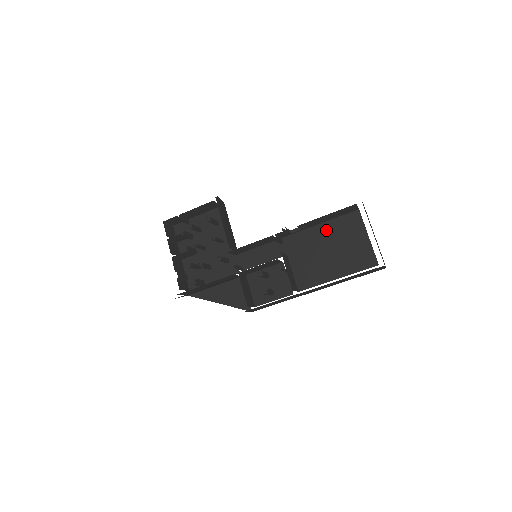
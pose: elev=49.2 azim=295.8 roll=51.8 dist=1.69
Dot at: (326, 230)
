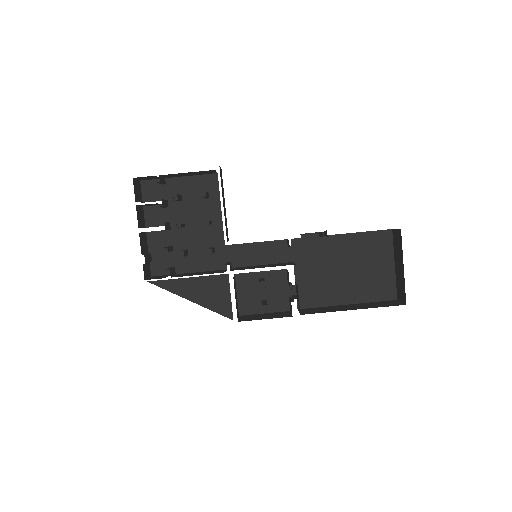
Dot at: (348, 244)
